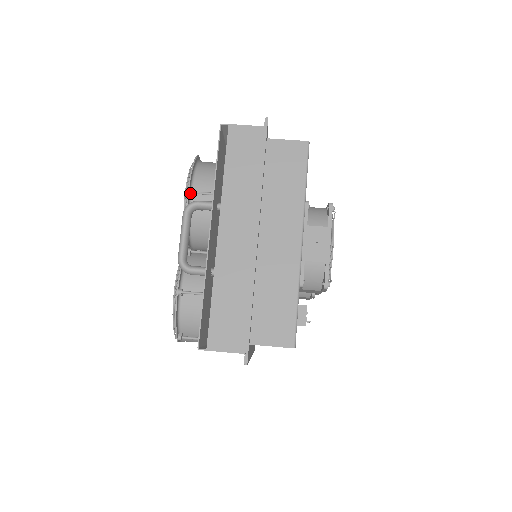
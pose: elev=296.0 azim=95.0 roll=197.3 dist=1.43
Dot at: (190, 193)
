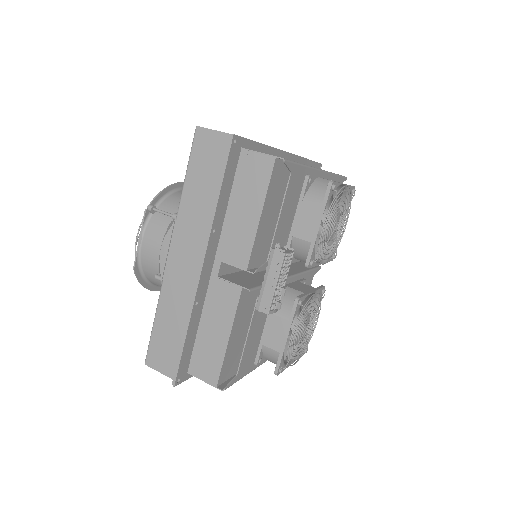
Dot at: occluded
